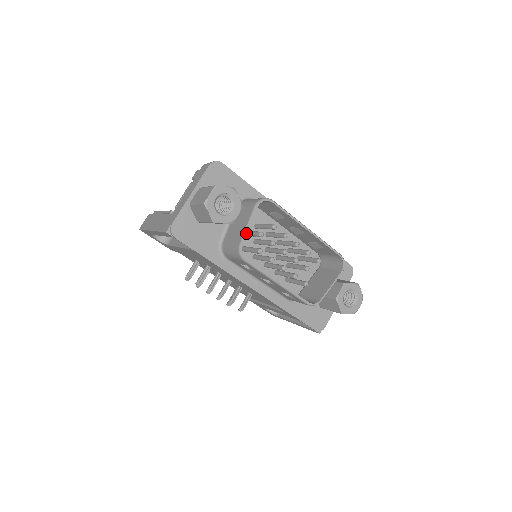
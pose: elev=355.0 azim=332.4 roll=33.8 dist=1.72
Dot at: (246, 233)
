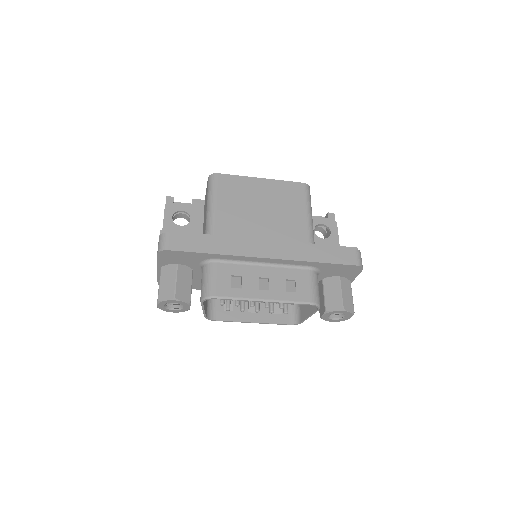
Dot at: (204, 313)
